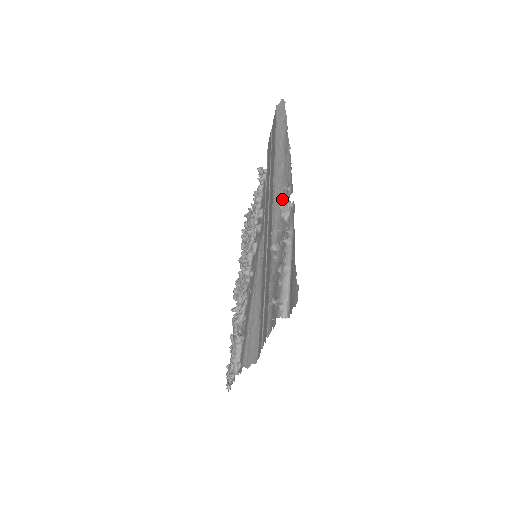
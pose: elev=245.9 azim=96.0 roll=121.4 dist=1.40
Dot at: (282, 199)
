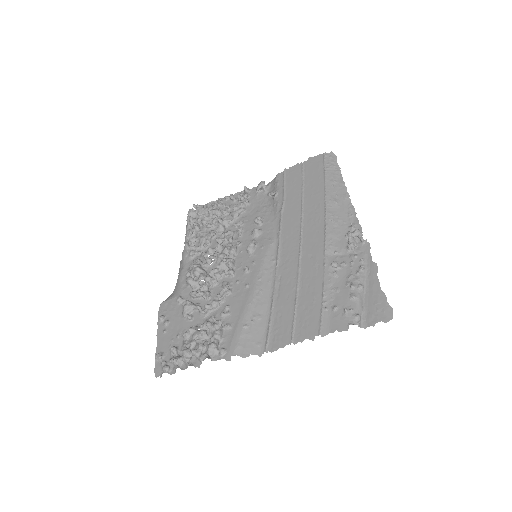
Dot at: (354, 232)
